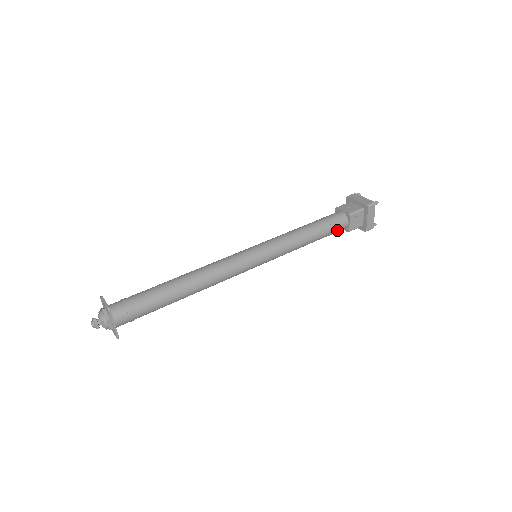
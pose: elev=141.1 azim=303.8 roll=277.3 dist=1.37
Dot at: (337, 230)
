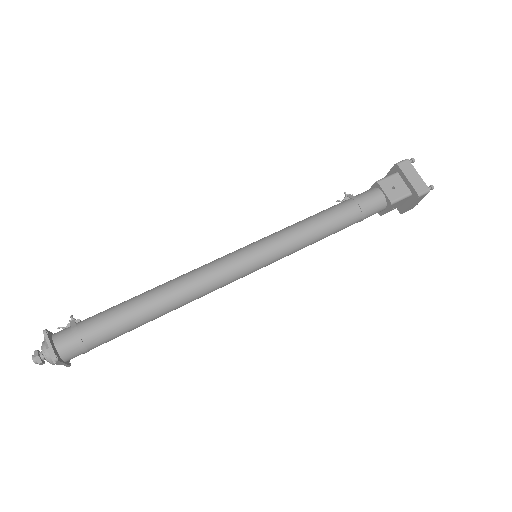
Dot at: (367, 217)
